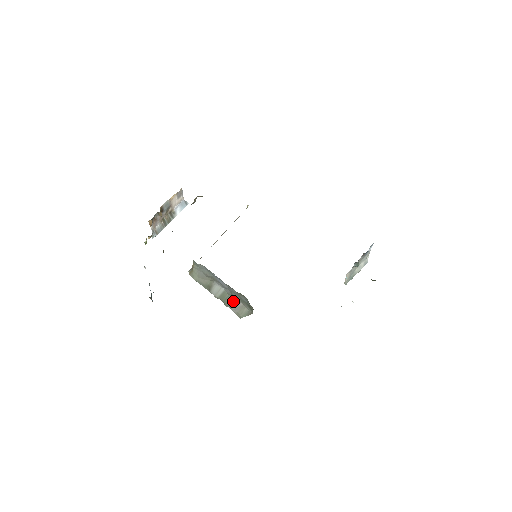
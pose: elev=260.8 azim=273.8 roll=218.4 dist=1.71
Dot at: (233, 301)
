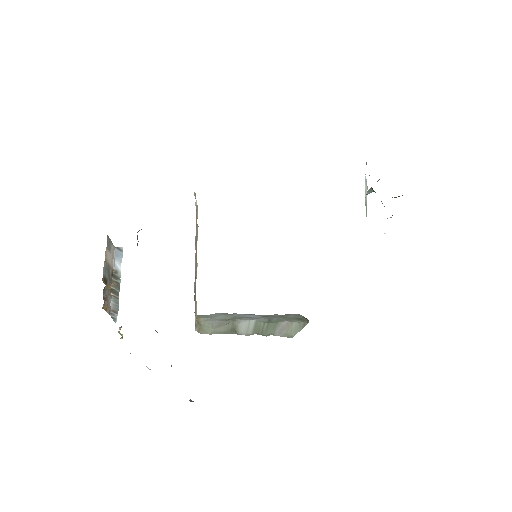
Dot at: (273, 326)
